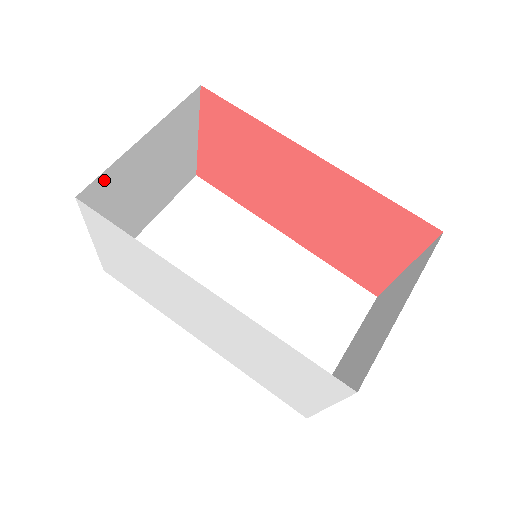
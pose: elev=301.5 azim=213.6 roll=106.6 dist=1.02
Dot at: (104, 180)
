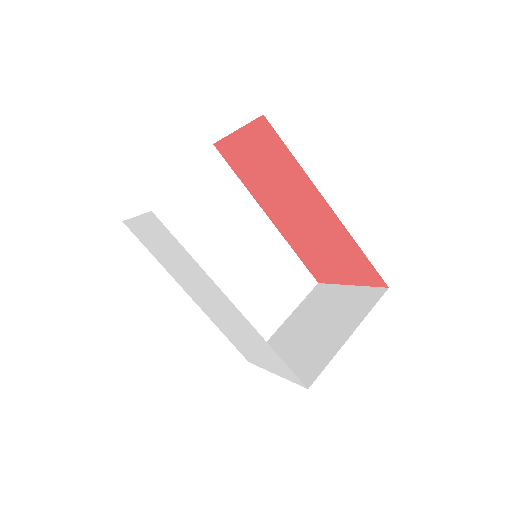
Dot at: occluded
